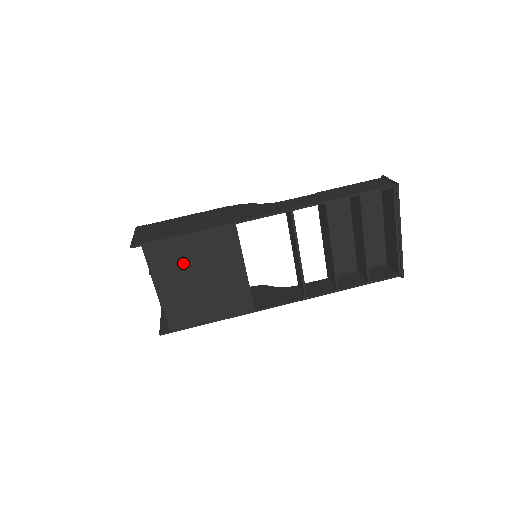
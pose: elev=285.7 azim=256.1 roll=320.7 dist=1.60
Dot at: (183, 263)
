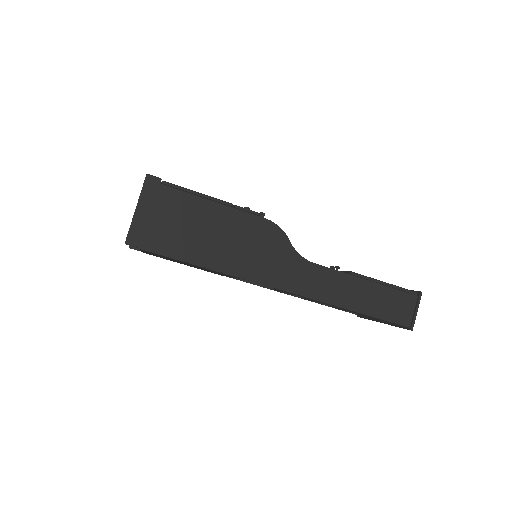
Dot at: (176, 260)
